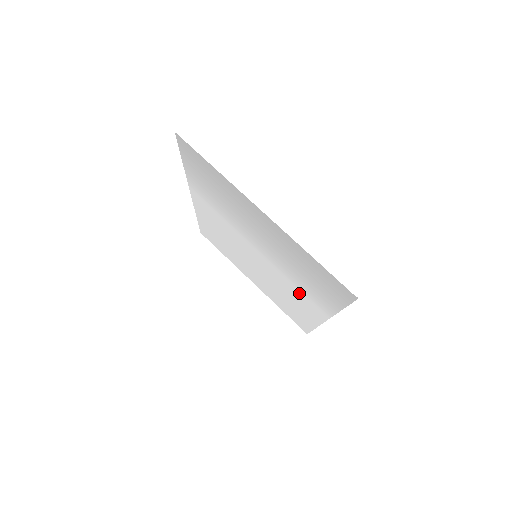
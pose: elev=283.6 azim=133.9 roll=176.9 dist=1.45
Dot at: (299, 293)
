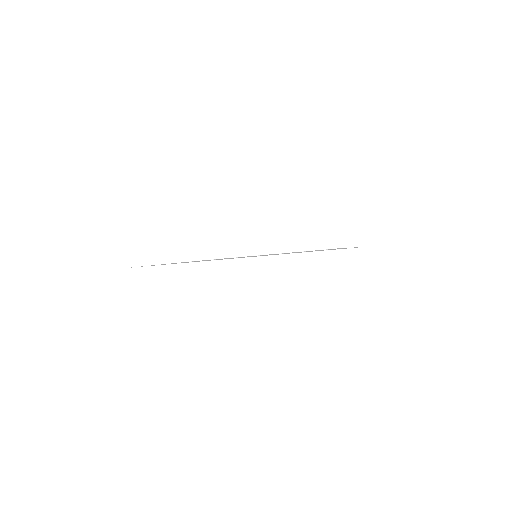
Dot at: occluded
